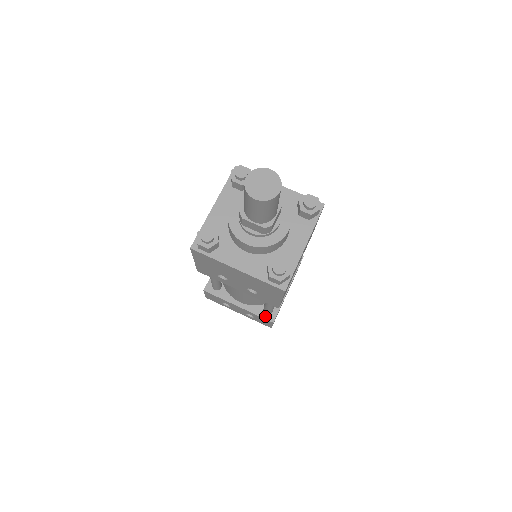
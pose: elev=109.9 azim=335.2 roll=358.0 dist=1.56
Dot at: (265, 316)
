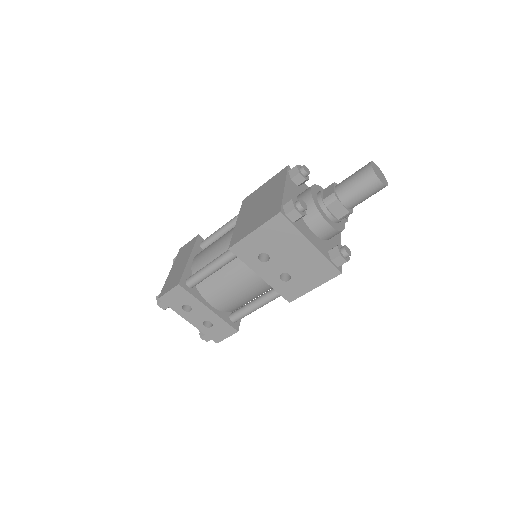
Dot at: (231, 324)
